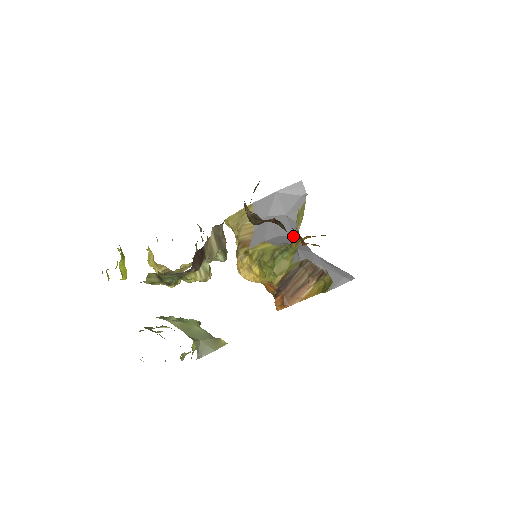
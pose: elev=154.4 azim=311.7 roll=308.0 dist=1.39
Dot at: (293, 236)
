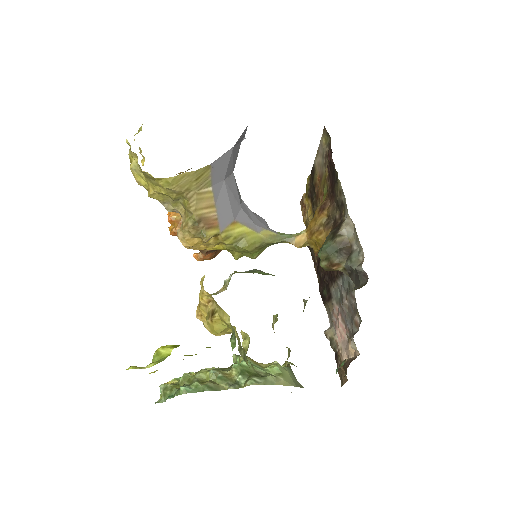
Dot at: occluded
